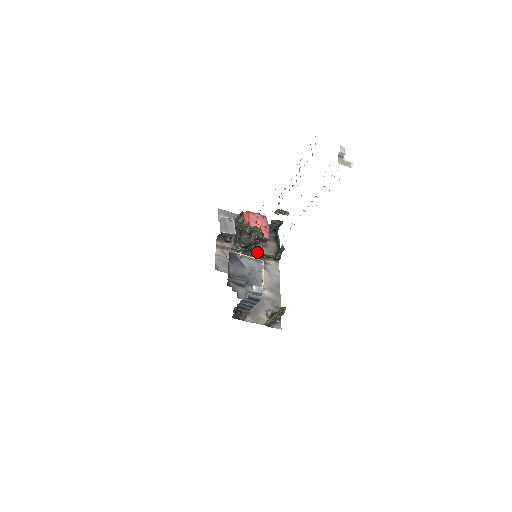
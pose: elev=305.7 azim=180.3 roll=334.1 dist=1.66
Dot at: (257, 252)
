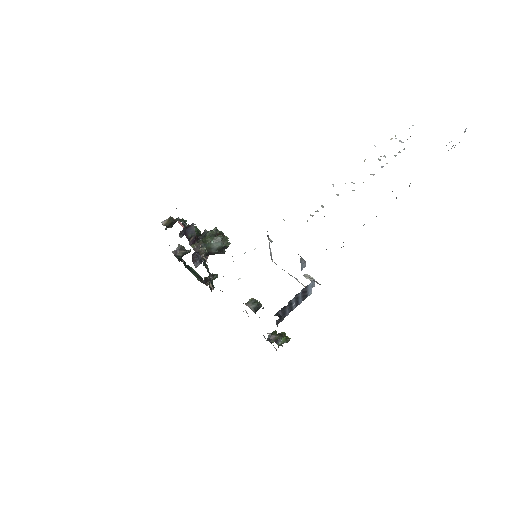
Dot at: (208, 268)
